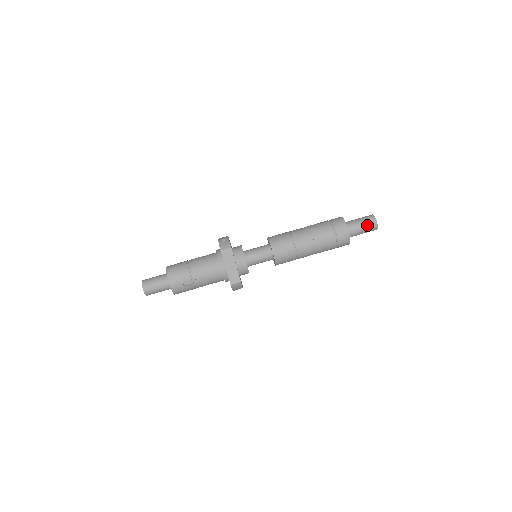
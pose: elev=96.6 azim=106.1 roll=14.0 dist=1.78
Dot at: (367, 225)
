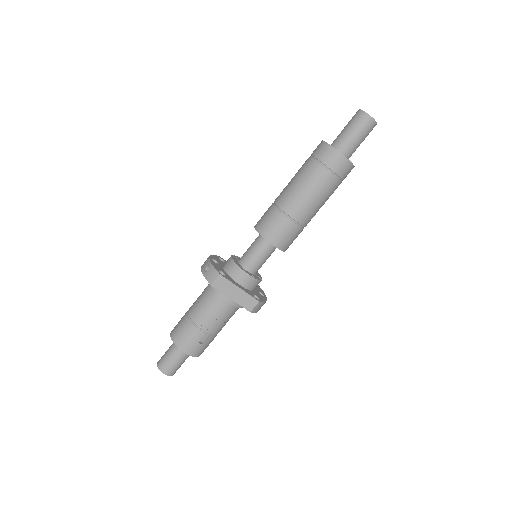
Dot at: (361, 129)
